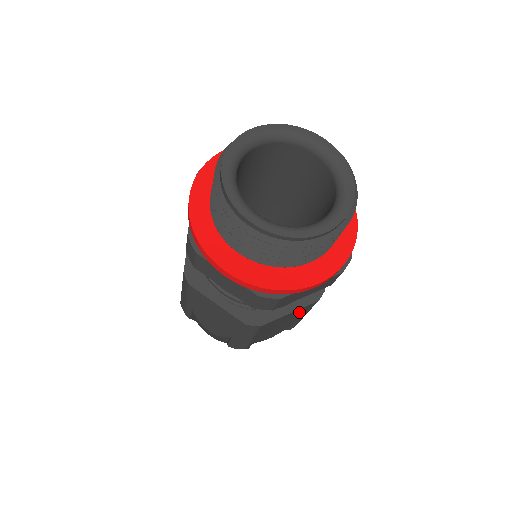
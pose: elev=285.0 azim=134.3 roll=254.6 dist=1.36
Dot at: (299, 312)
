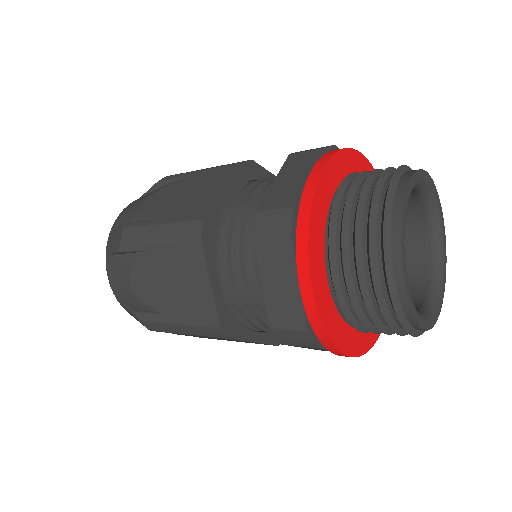
Dot at: occluded
